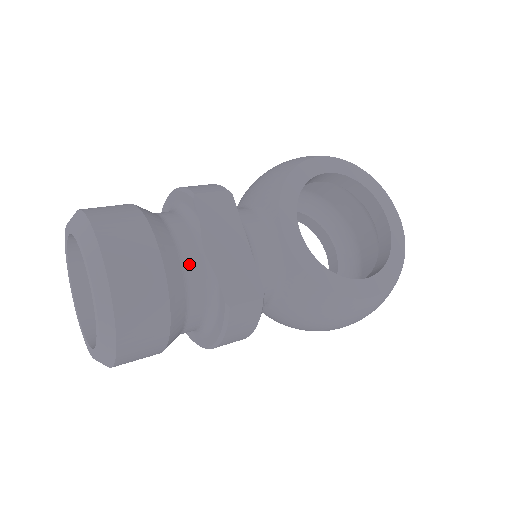
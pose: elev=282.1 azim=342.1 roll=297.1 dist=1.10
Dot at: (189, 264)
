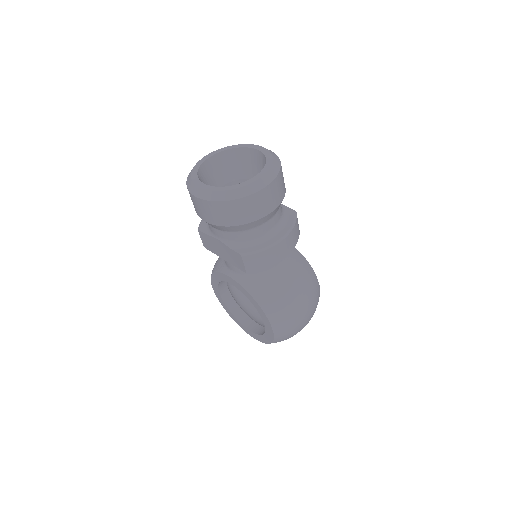
Dot at: occluded
